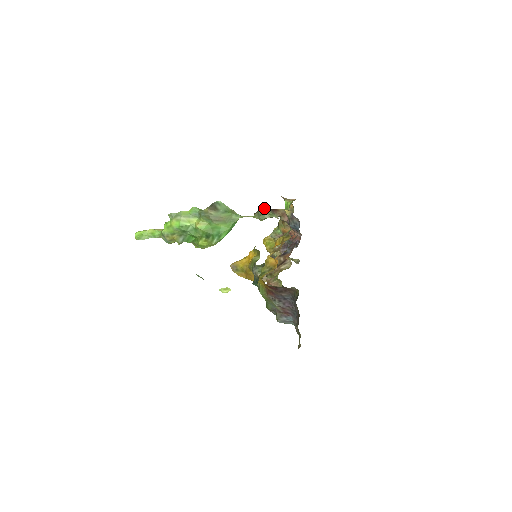
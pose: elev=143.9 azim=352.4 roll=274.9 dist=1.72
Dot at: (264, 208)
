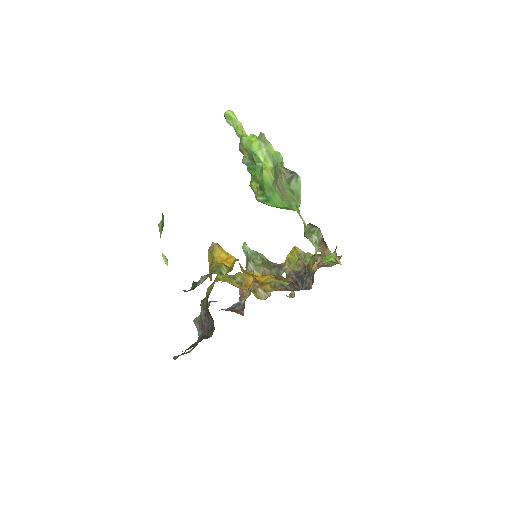
Dot at: (320, 231)
